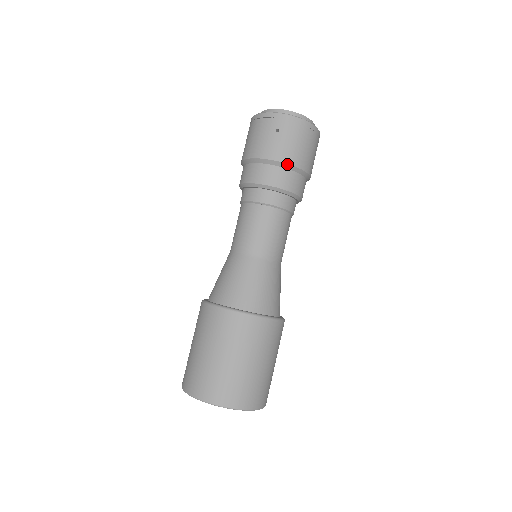
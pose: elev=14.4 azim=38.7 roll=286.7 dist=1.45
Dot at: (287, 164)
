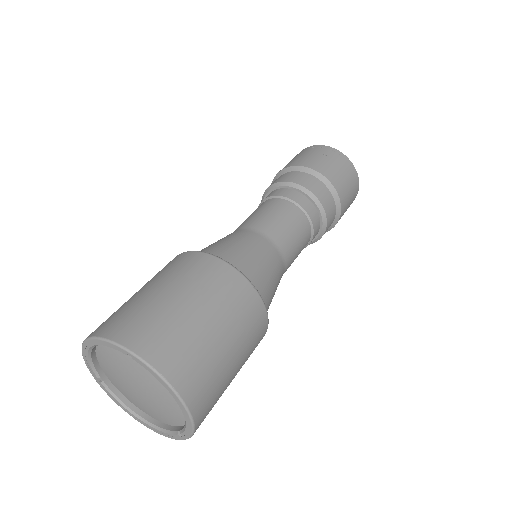
Dot at: (327, 179)
